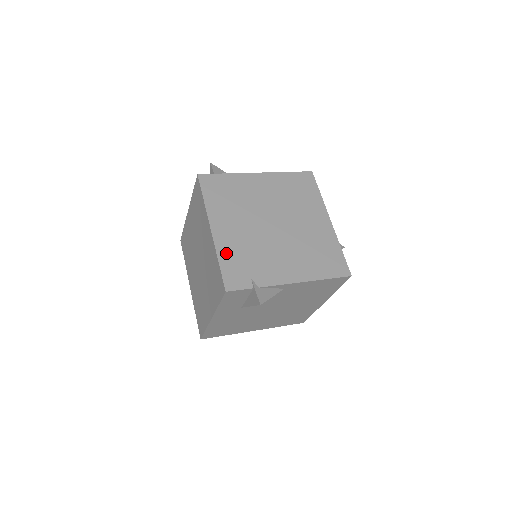
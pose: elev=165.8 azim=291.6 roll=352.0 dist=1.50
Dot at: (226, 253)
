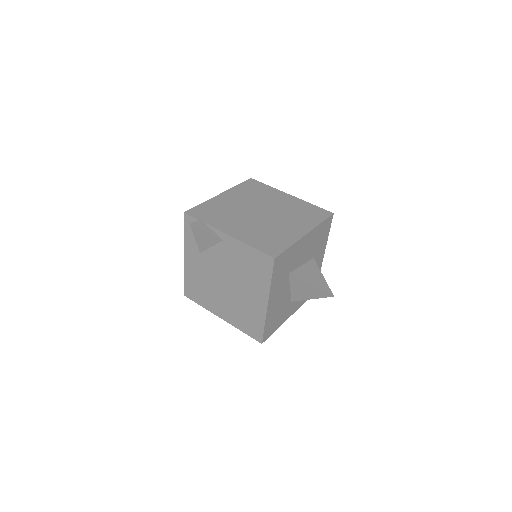
Dot at: (211, 204)
